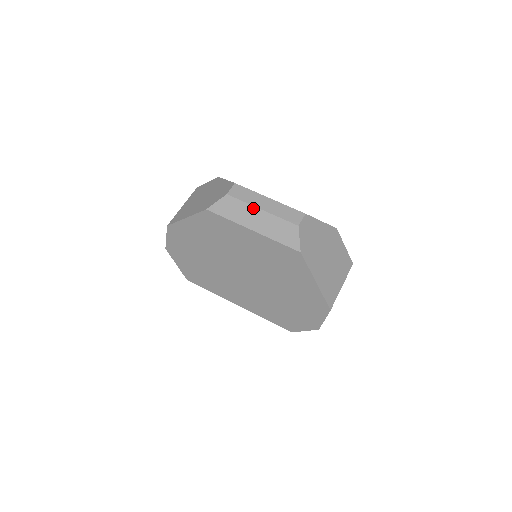
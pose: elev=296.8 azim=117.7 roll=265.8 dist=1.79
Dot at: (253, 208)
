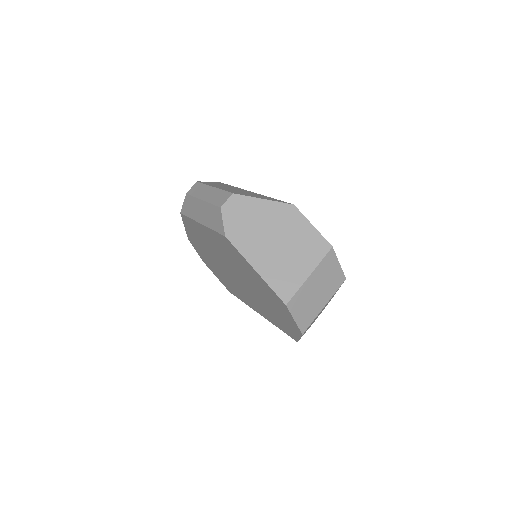
Dot at: (198, 201)
